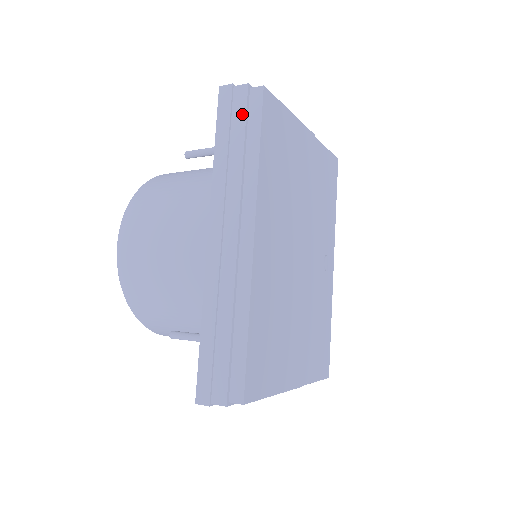
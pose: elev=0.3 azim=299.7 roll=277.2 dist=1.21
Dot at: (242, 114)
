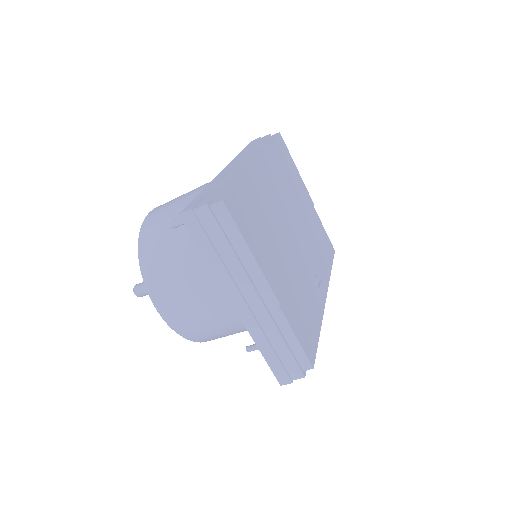
Dot at: (264, 139)
